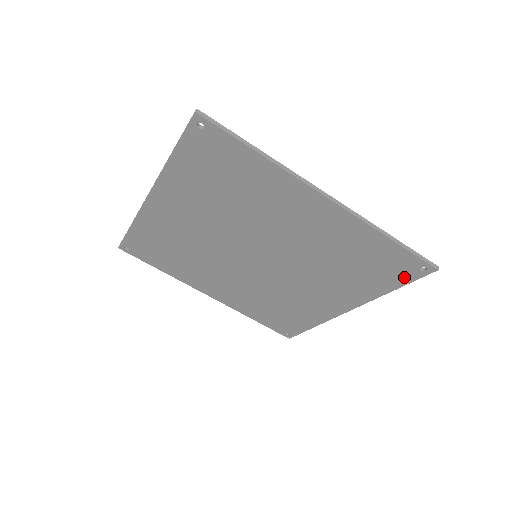
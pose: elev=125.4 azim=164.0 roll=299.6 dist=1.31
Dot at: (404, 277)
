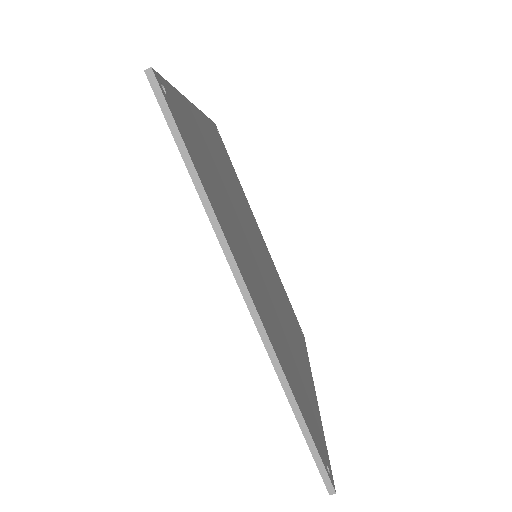
Dot at: occluded
